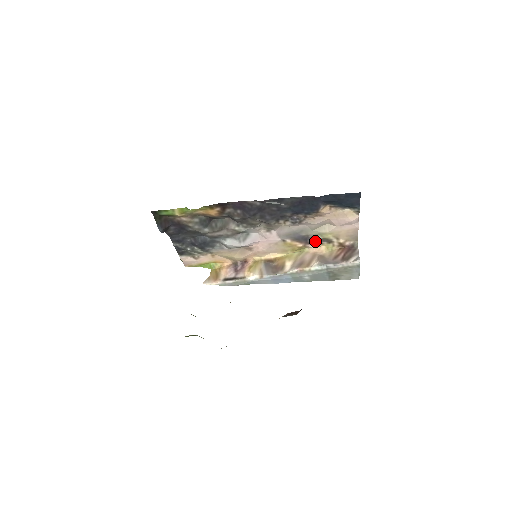
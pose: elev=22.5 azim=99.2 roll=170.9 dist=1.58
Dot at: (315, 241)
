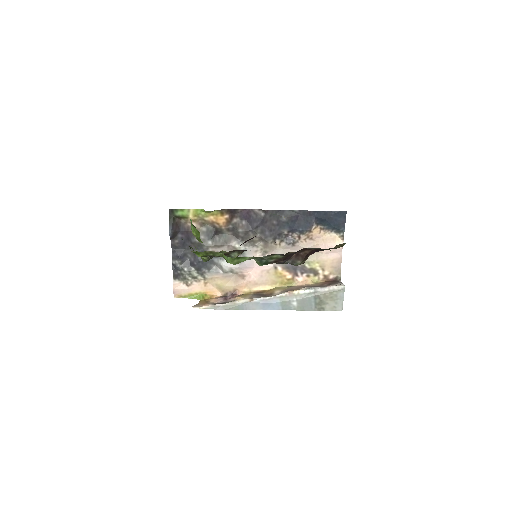
Dot at: (303, 272)
